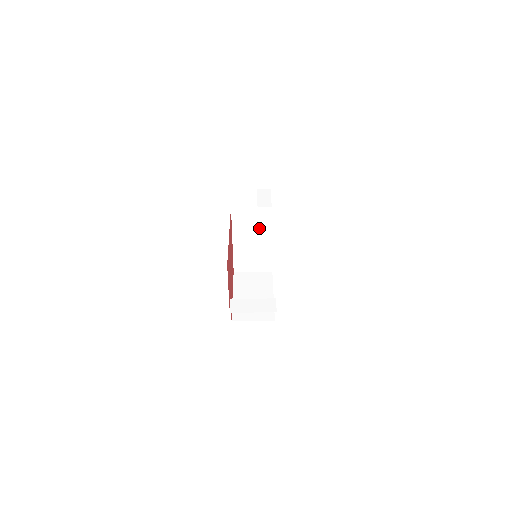
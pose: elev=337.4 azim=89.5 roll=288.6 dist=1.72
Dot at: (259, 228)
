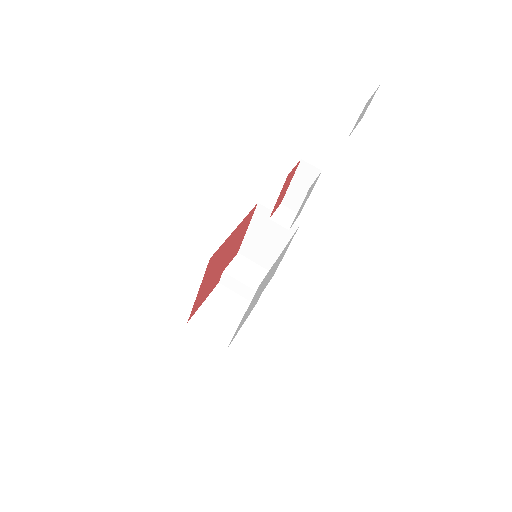
Dot at: occluded
